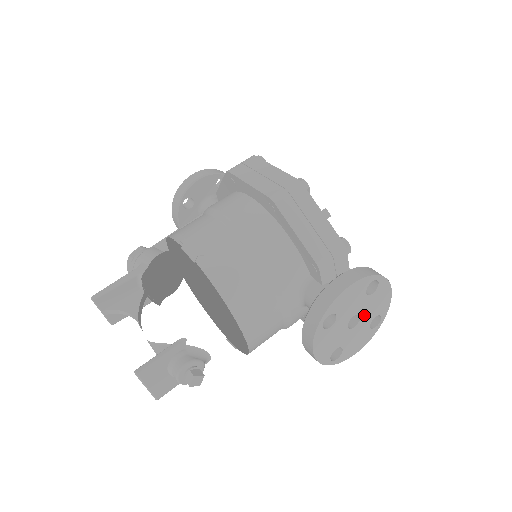
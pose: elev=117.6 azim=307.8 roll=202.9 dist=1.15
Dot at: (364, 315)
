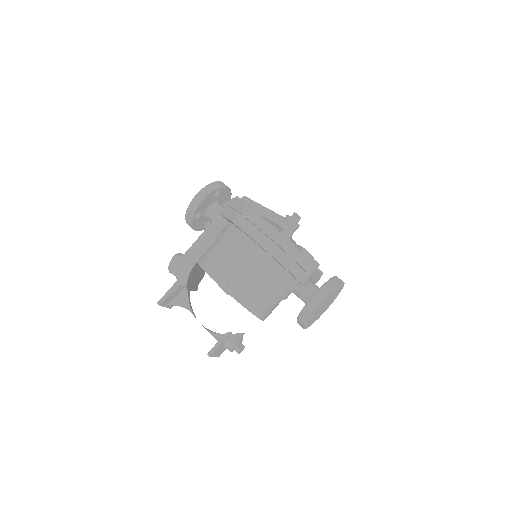
Dot at: (330, 300)
